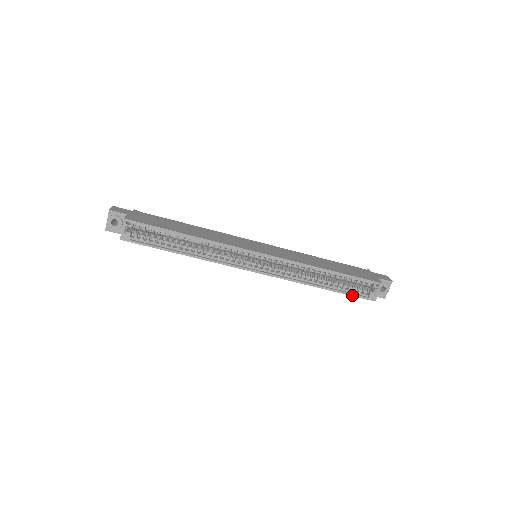
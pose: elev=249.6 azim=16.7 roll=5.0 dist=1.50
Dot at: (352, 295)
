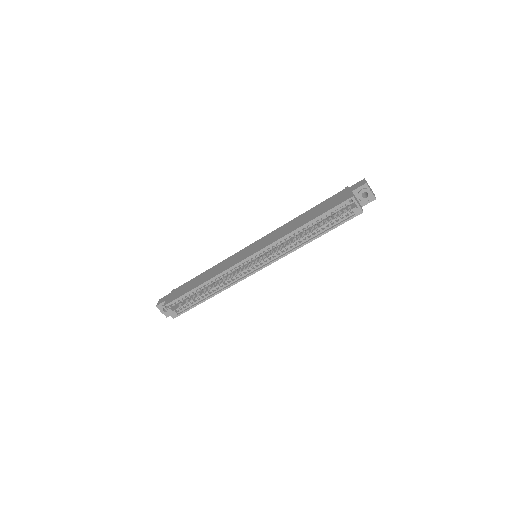
Dot at: (340, 224)
